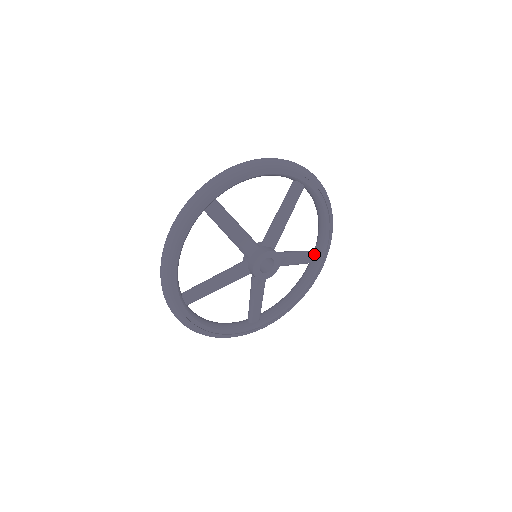
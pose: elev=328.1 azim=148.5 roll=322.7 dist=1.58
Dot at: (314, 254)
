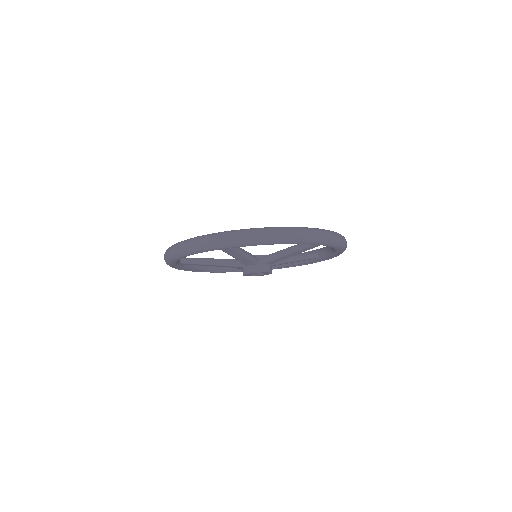
Dot at: (312, 245)
